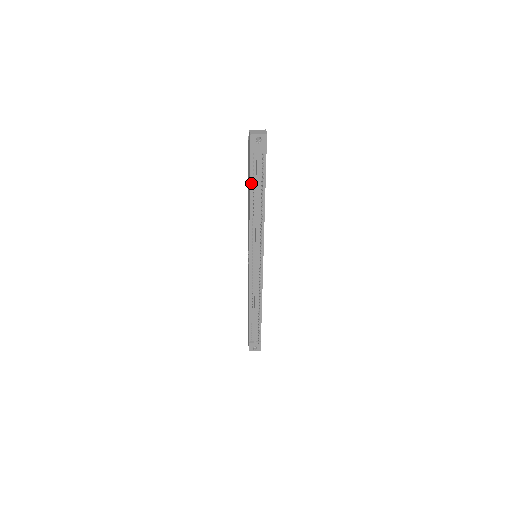
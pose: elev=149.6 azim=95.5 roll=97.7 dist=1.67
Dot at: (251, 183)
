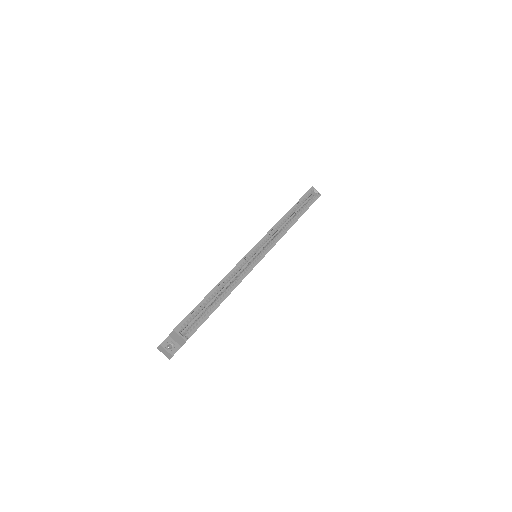
Dot at: occluded
